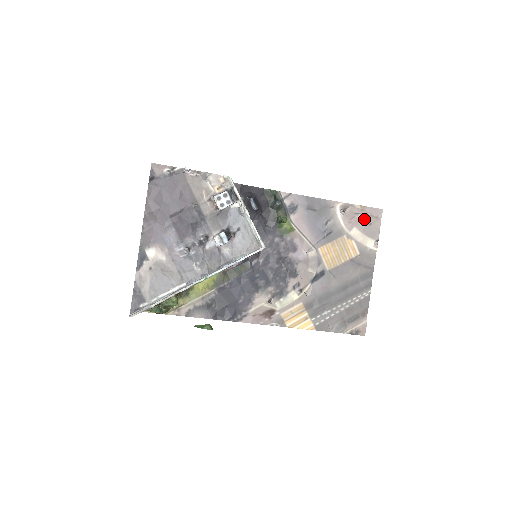
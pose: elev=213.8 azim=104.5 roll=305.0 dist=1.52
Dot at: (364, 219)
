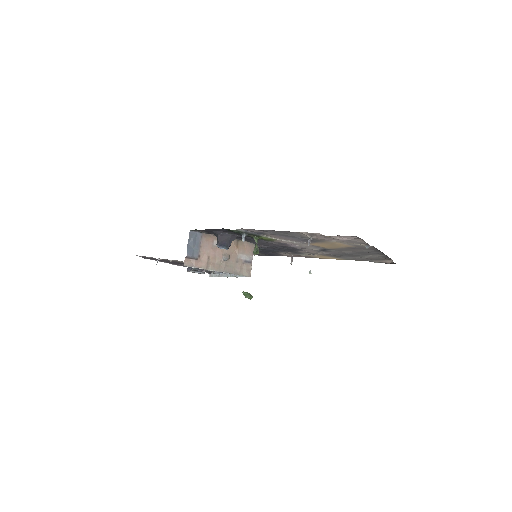
Dot at: occluded
